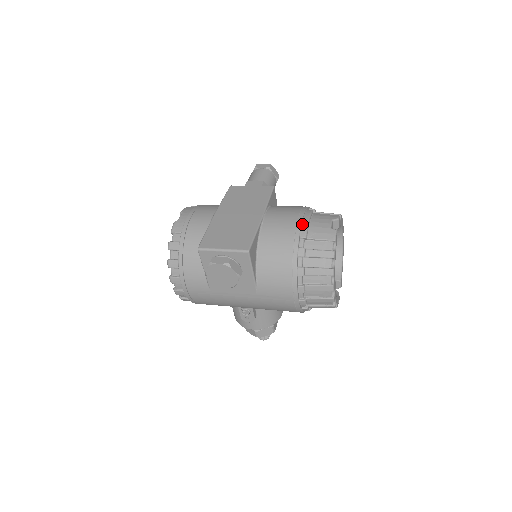
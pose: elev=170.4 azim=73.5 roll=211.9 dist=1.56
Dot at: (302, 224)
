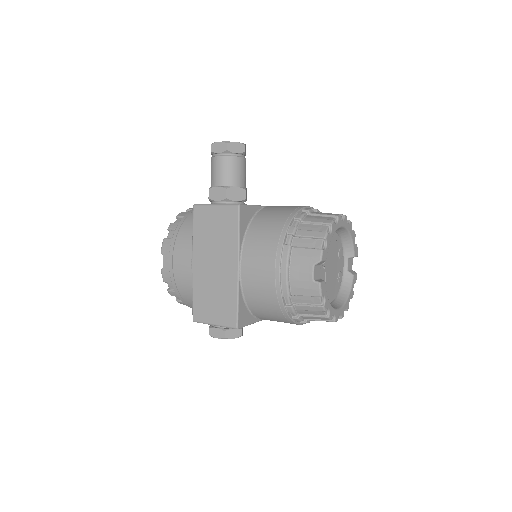
Dot at: (281, 281)
